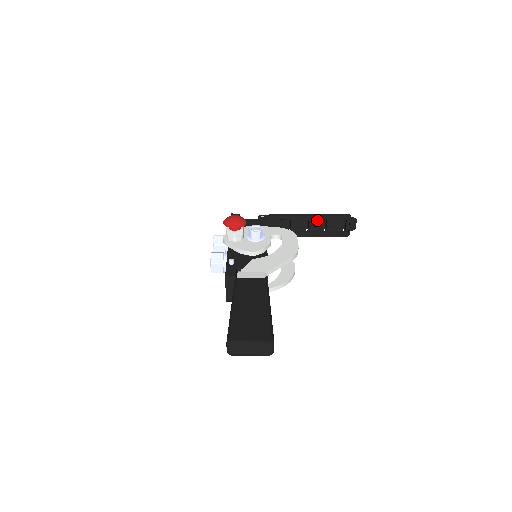
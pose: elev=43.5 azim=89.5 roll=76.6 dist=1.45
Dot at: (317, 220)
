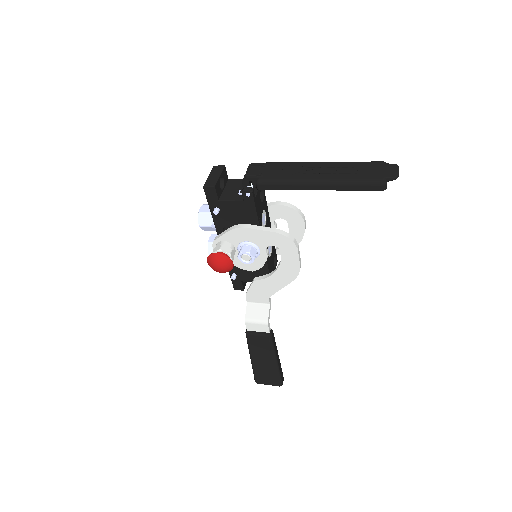
Dot at: (332, 176)
